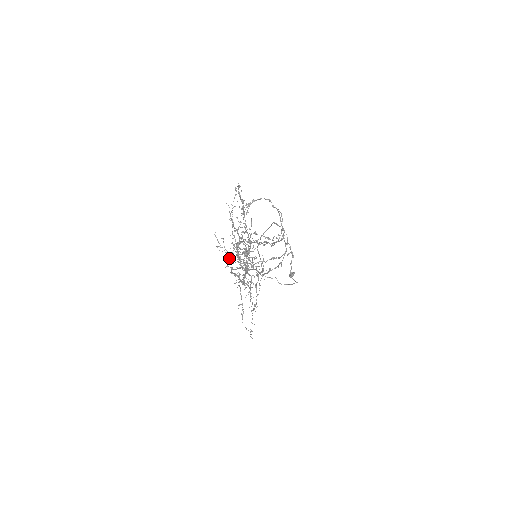
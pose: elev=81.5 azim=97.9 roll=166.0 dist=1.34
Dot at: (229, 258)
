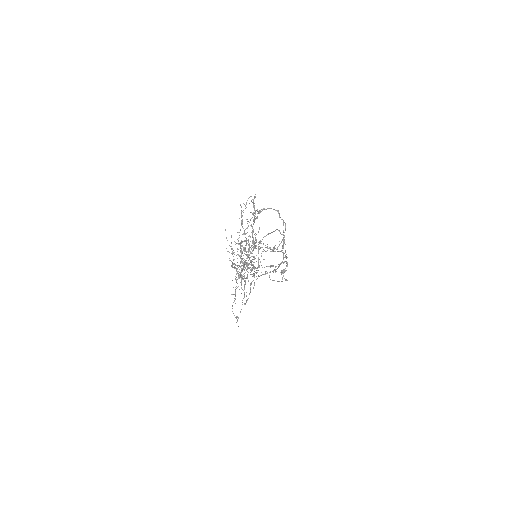
Dot at: occluded
